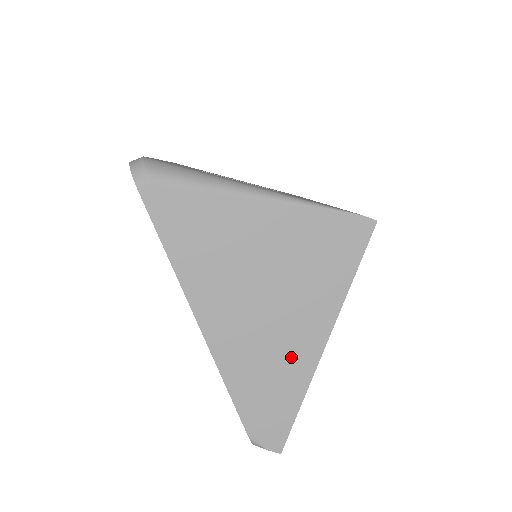
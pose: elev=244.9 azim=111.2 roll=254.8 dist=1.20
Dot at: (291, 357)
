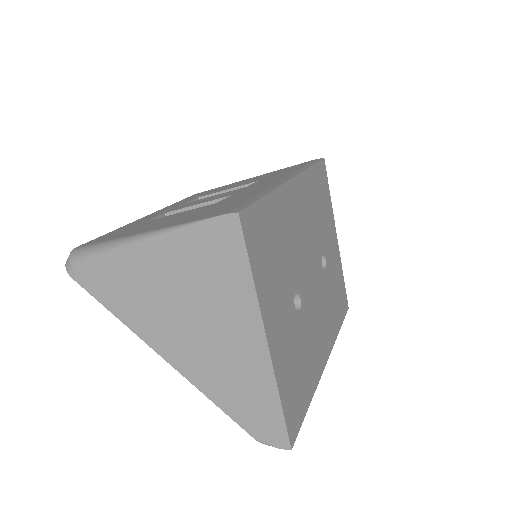
Dot at: (246, 364)
